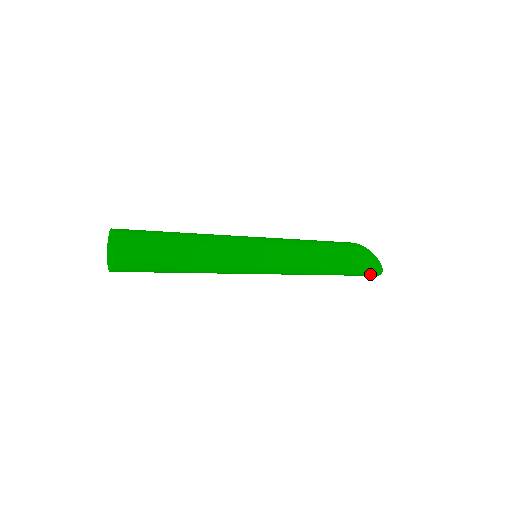
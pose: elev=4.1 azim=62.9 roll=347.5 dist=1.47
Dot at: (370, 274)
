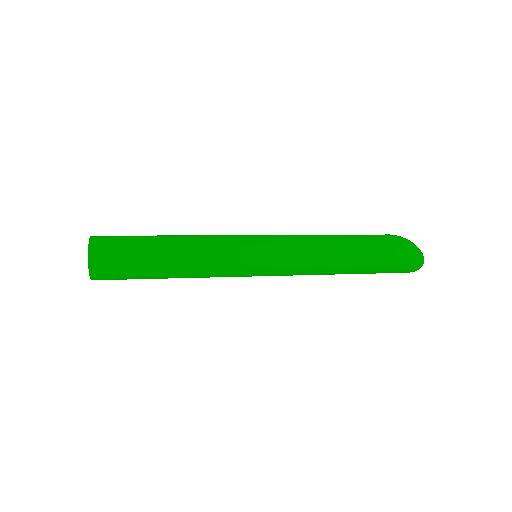
Dot at: (409, 261)
